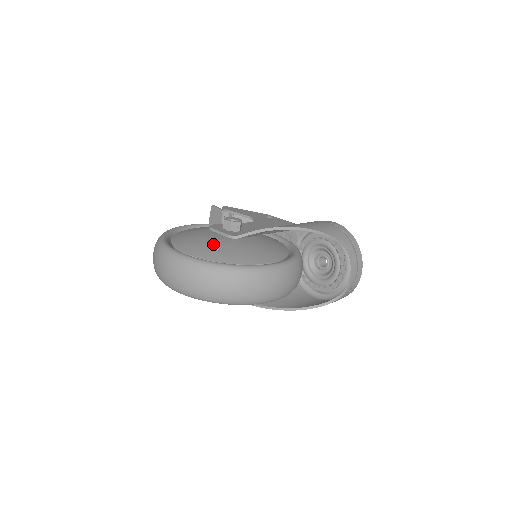
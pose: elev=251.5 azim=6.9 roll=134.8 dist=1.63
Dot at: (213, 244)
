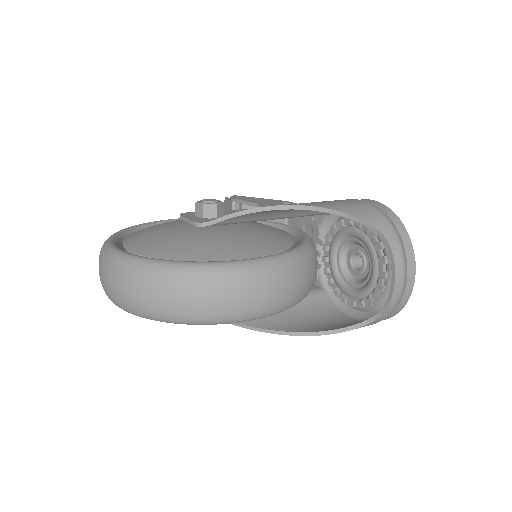
Dot at: (169, 235)
